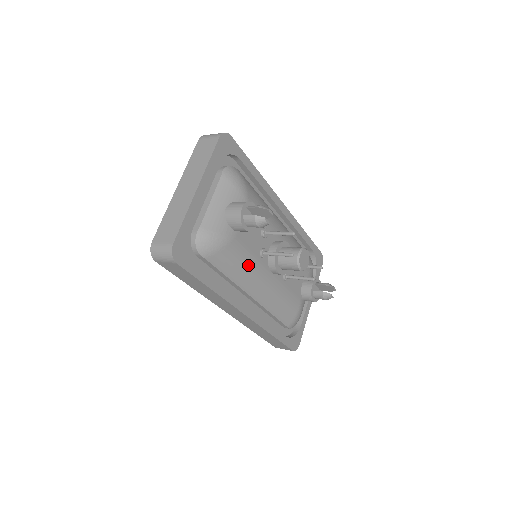
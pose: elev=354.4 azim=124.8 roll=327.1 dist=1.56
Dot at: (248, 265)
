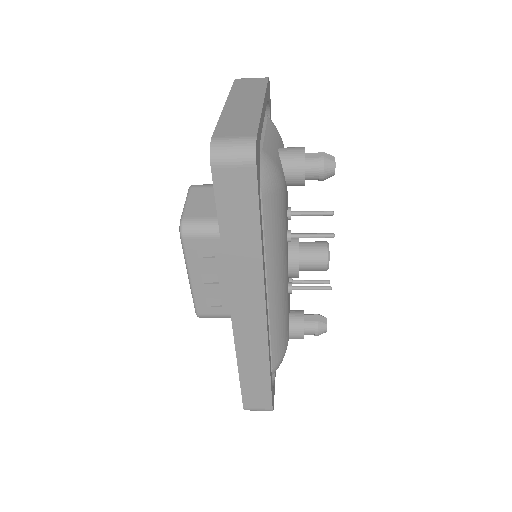
Dot at: (283, 238)
